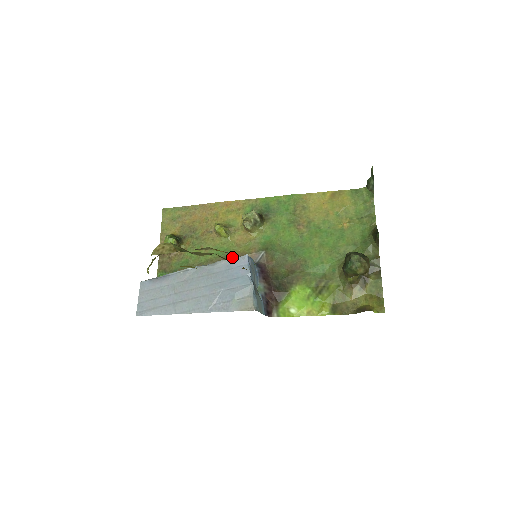
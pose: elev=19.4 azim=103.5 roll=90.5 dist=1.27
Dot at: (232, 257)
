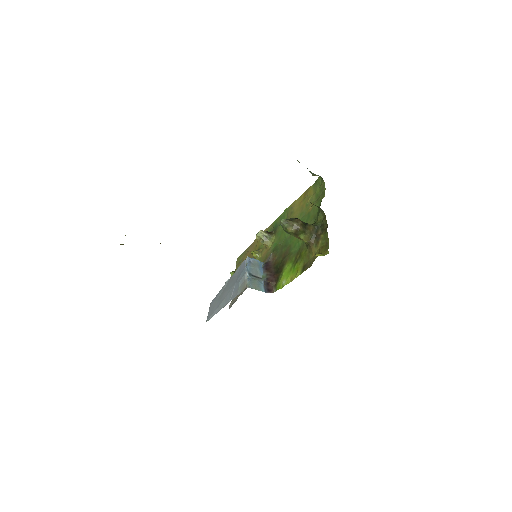
Dot at: occluded
